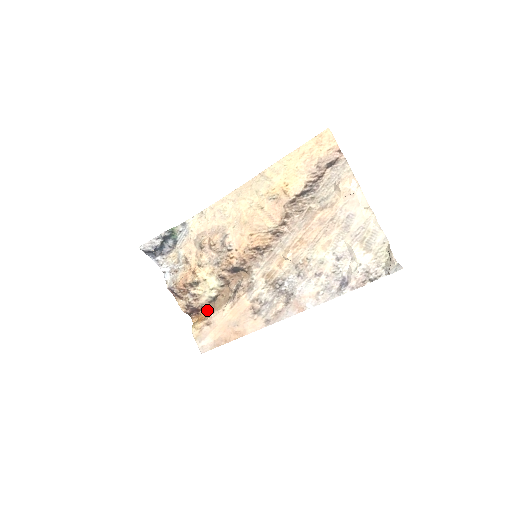
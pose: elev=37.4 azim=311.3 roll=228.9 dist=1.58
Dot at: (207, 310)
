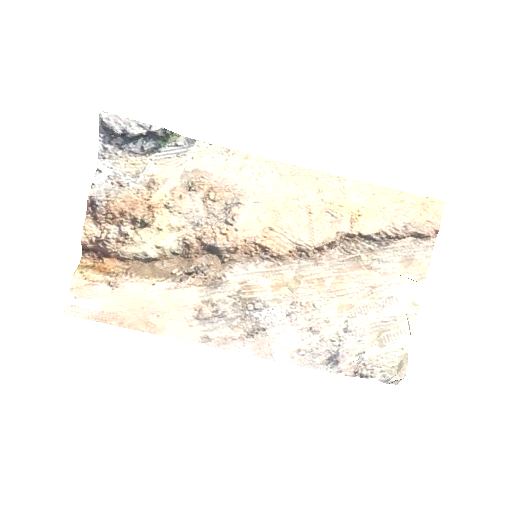
Dot at: (120, 264)
